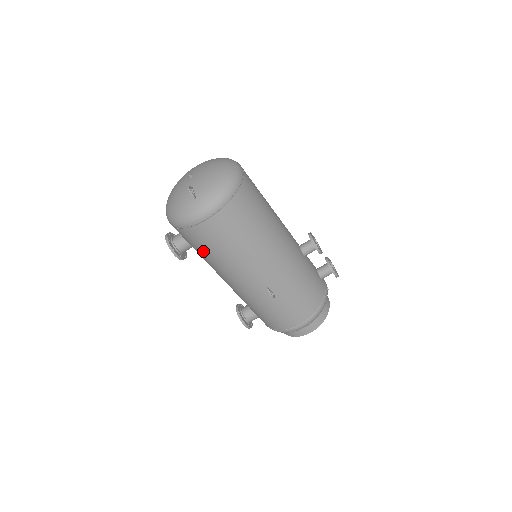
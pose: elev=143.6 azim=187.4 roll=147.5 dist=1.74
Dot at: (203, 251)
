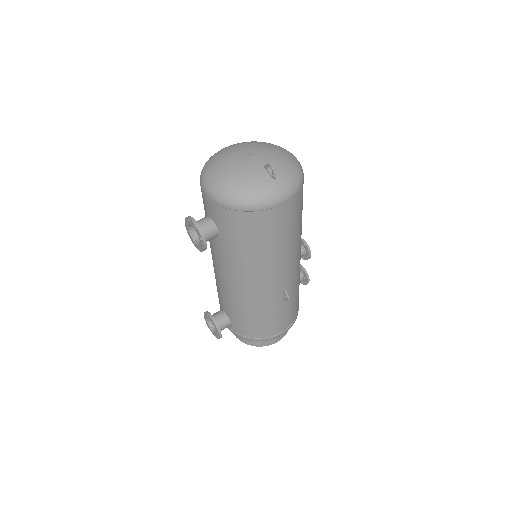
Dot at: (248, 242)
